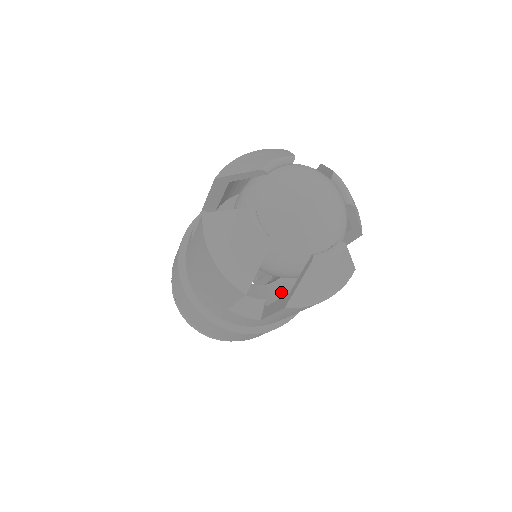
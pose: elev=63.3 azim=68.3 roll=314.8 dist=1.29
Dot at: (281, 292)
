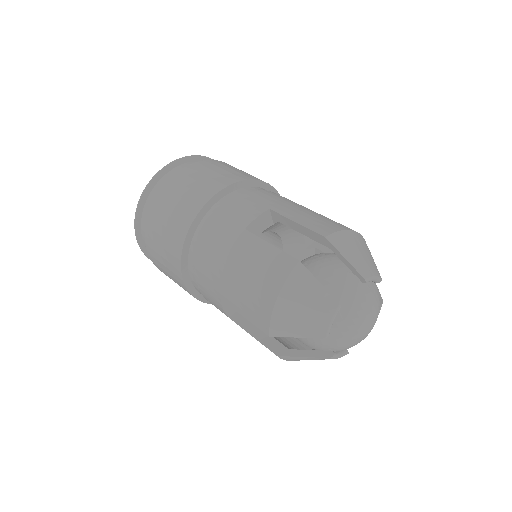
Dot at: occluded
